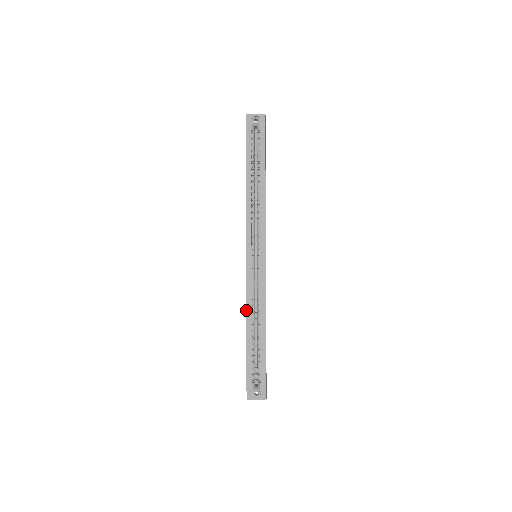
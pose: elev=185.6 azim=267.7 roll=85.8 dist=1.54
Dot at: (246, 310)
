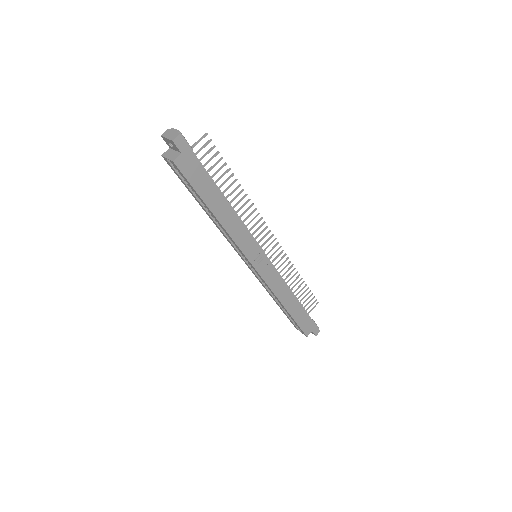
Dot at: occluded
